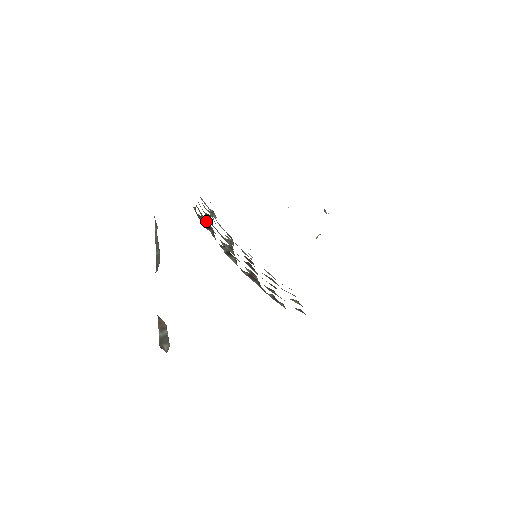
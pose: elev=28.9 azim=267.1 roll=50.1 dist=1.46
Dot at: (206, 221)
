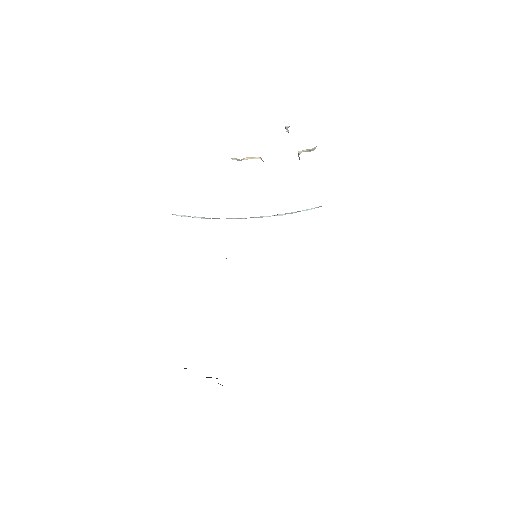
Dot at: occluded
